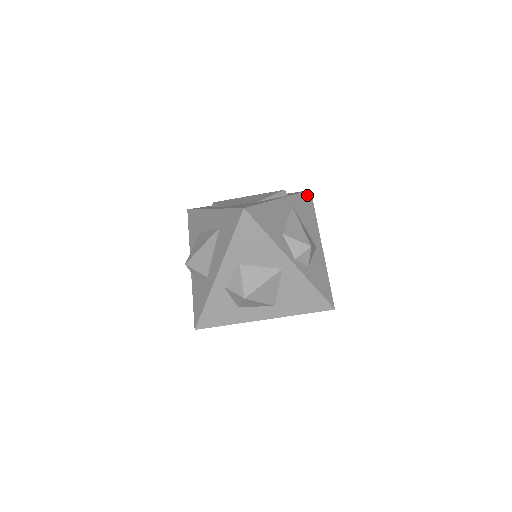
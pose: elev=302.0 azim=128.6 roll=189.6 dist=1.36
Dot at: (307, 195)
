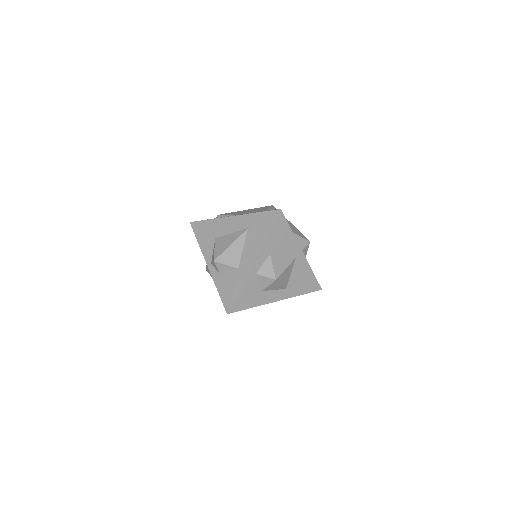
Dot at: occluded
